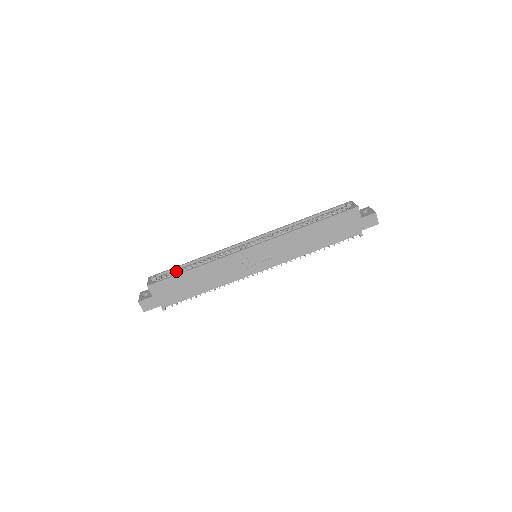
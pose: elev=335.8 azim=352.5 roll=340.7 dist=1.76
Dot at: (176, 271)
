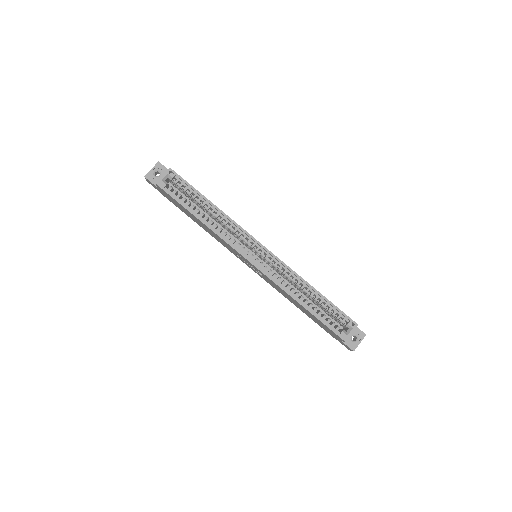
Dot at: (192, 192)
